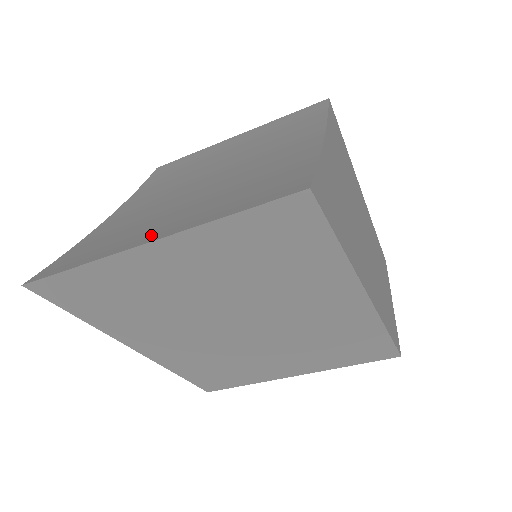
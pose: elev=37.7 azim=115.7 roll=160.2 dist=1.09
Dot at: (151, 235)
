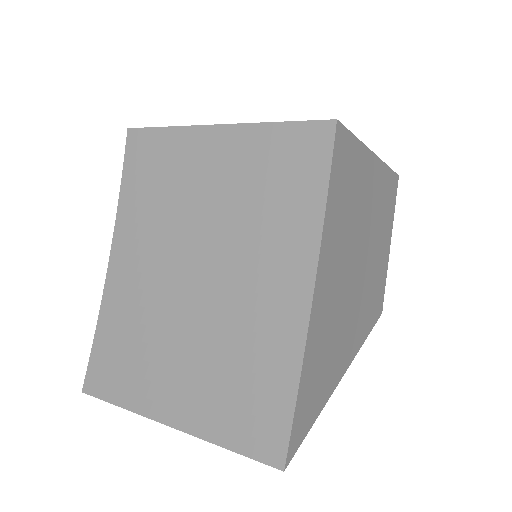
Dot at: (168, 406)
